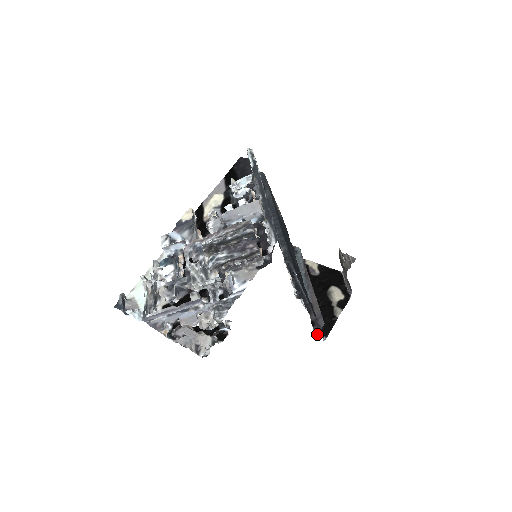
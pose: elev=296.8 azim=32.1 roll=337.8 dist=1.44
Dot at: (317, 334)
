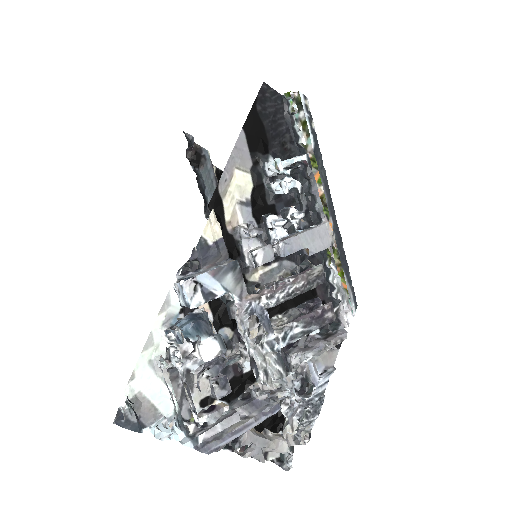
Dot at: occluded
